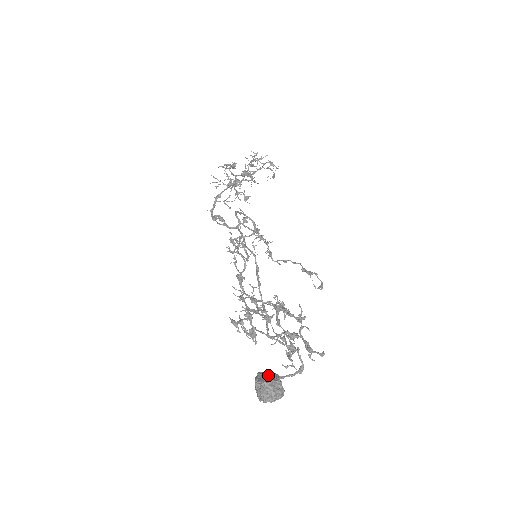
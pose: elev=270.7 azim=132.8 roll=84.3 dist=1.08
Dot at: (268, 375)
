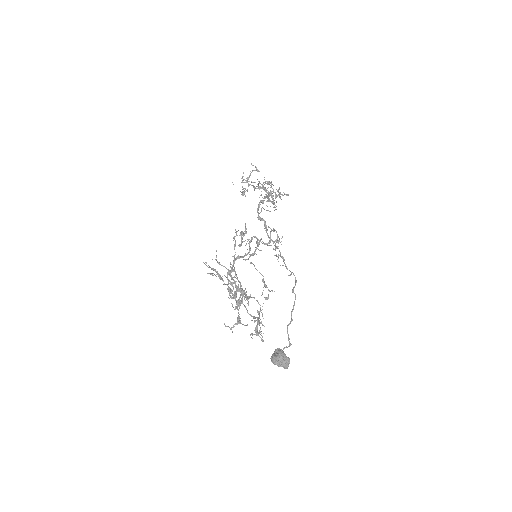
Dot at: (284, 354)
